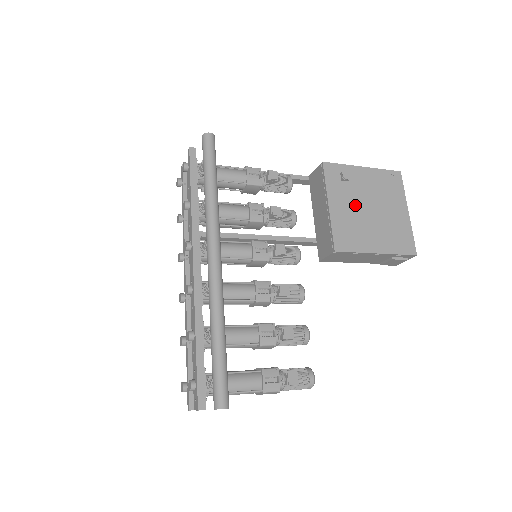
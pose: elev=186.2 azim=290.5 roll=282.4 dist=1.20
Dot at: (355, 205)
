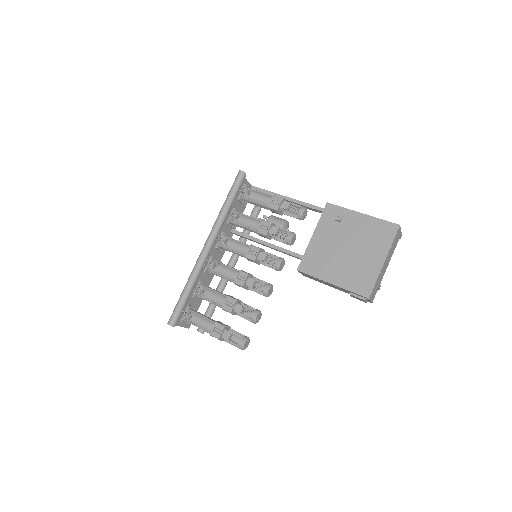
Dot at: (335, 242)
